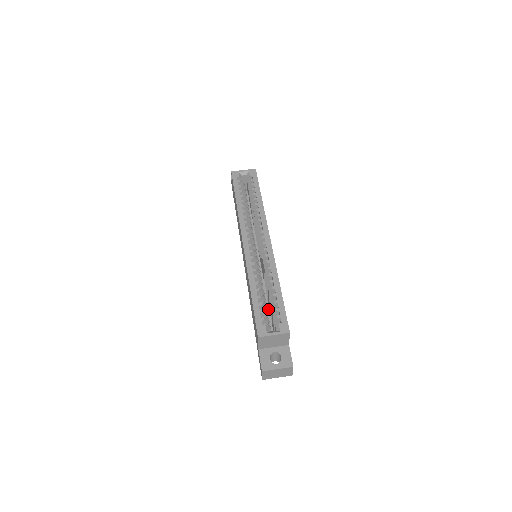
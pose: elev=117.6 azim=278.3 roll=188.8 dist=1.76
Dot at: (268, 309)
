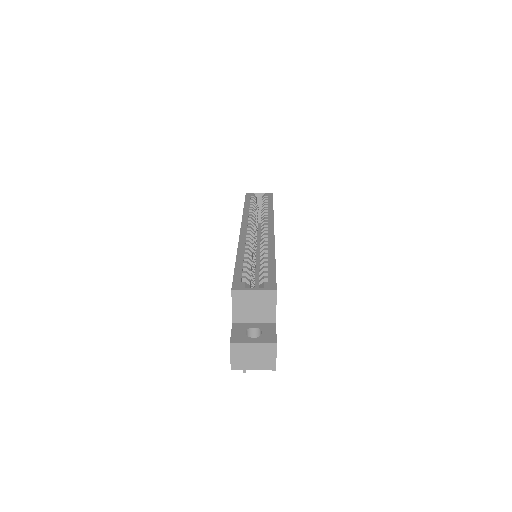
Dot at: occluded
